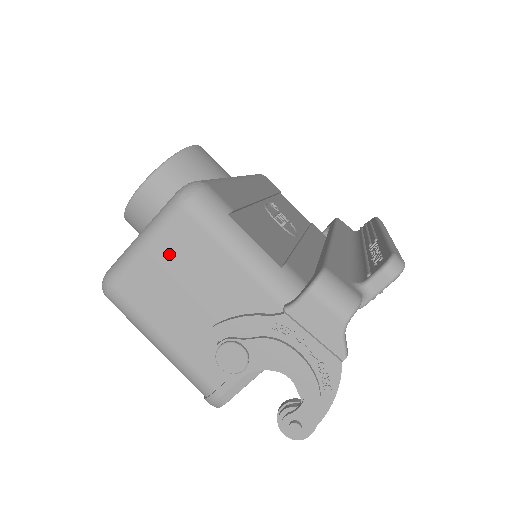
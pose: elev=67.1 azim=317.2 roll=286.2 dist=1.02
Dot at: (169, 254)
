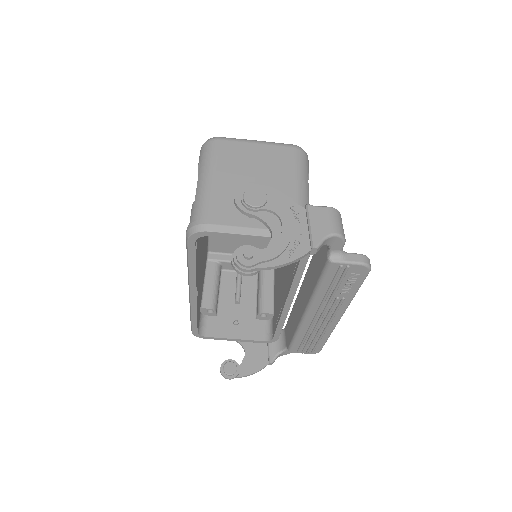
Dot at: (265, 154)
